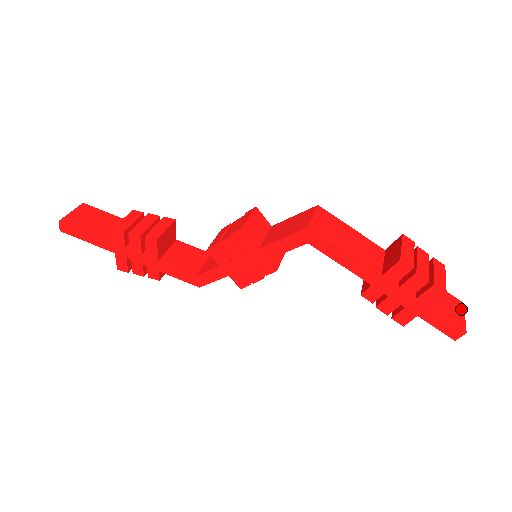
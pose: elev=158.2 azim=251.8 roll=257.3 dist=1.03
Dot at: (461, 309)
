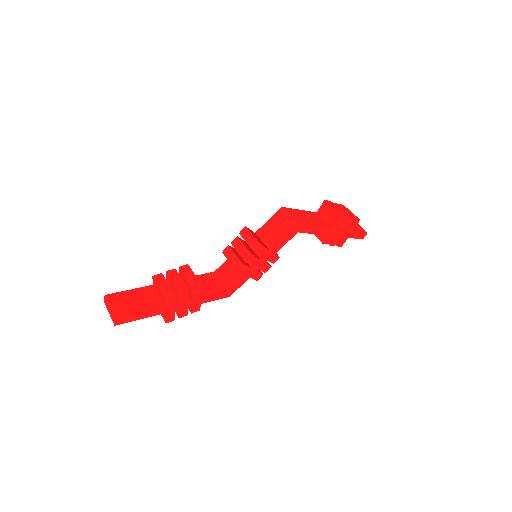
Dot at: occluded
